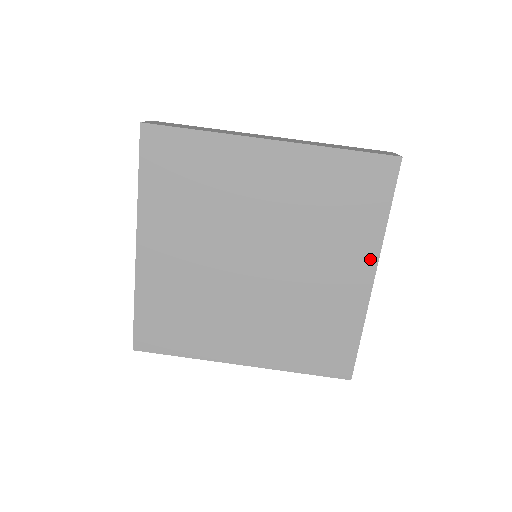
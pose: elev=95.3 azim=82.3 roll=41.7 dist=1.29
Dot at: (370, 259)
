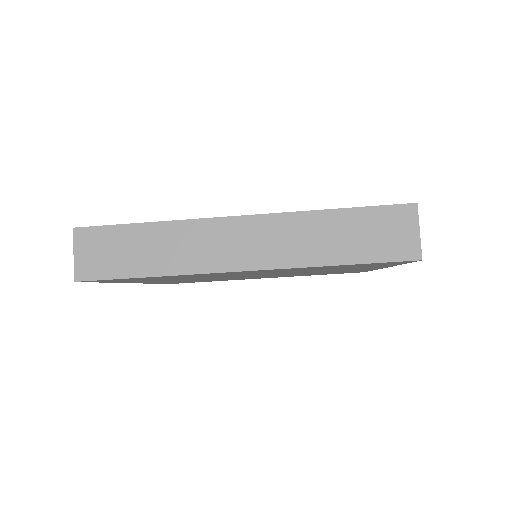
Dot at: occluded
